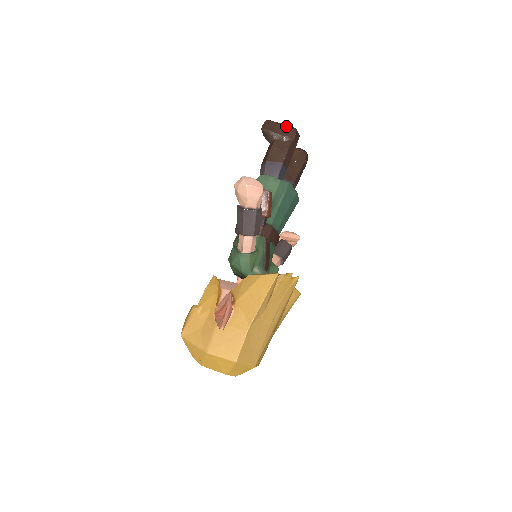
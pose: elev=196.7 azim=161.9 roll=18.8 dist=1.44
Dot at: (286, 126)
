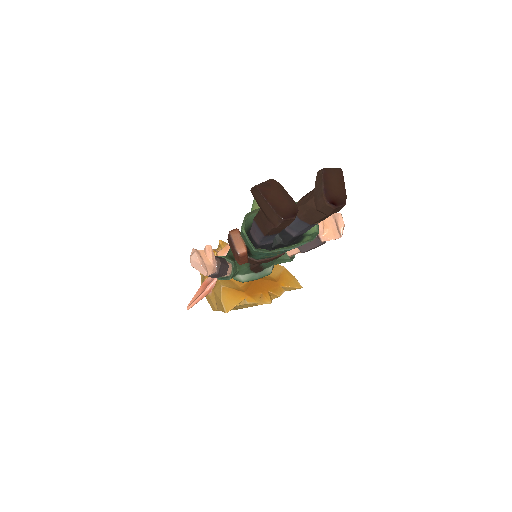
Dot at: (272, 210)
